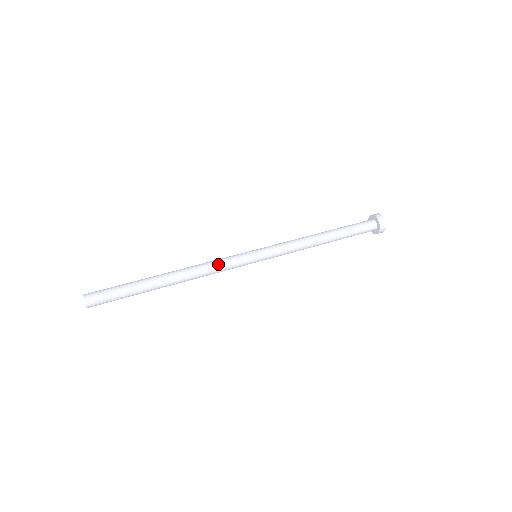
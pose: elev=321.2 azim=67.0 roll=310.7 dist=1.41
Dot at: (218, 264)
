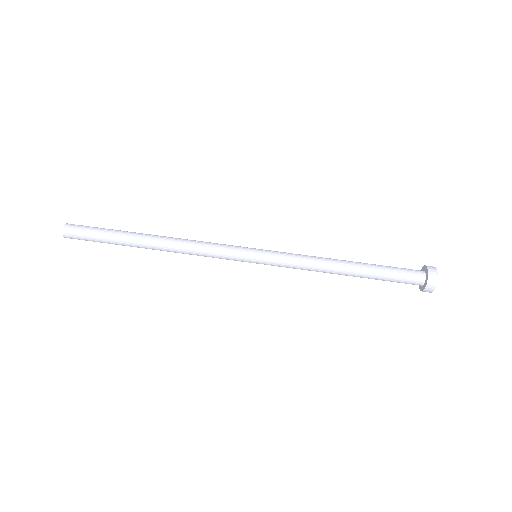
Dot at: (207, 250)
